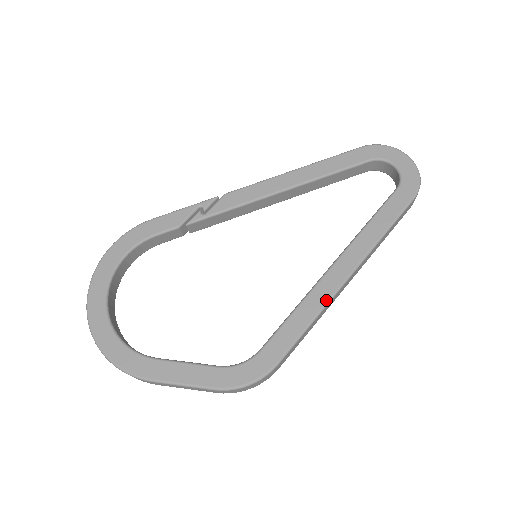
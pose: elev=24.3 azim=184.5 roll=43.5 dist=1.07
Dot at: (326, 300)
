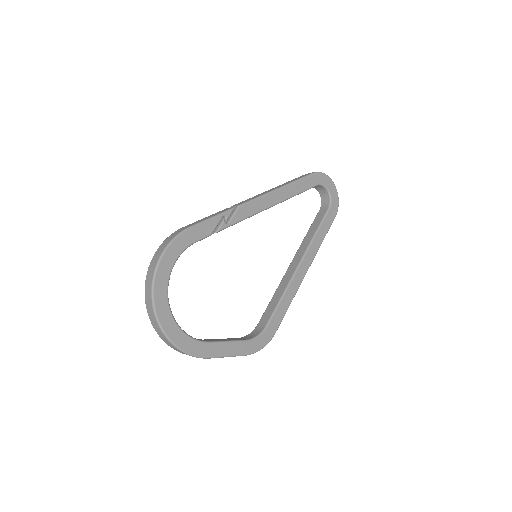
Dot at: (297, 289)
